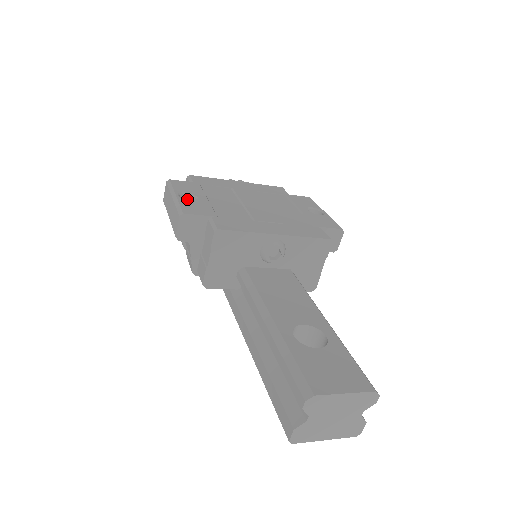
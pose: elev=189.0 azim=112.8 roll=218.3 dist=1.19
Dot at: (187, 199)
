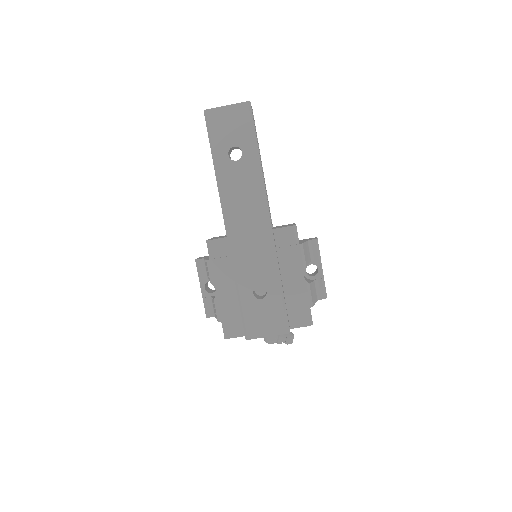
Dot at: occluded
